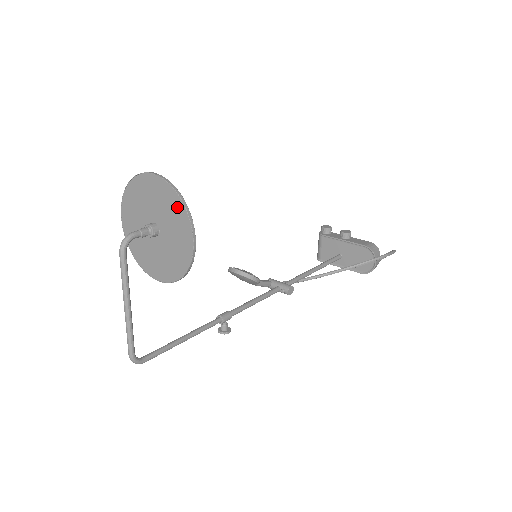
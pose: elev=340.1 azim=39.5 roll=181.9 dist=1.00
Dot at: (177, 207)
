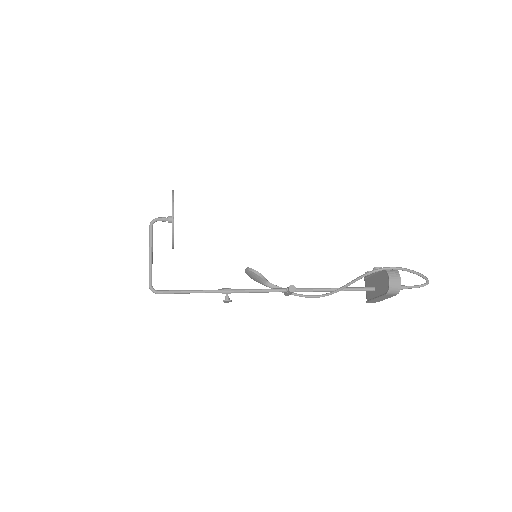
Dot at: occluded
